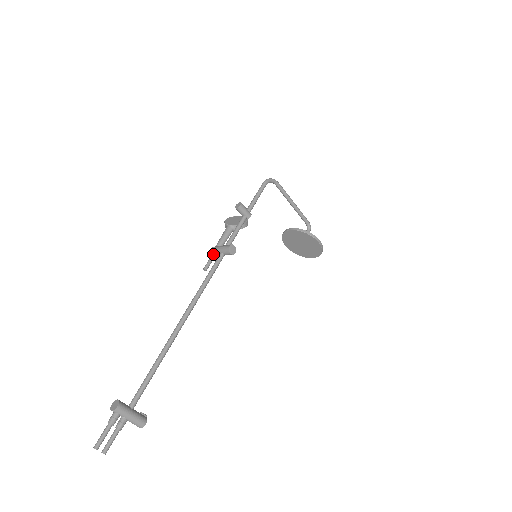
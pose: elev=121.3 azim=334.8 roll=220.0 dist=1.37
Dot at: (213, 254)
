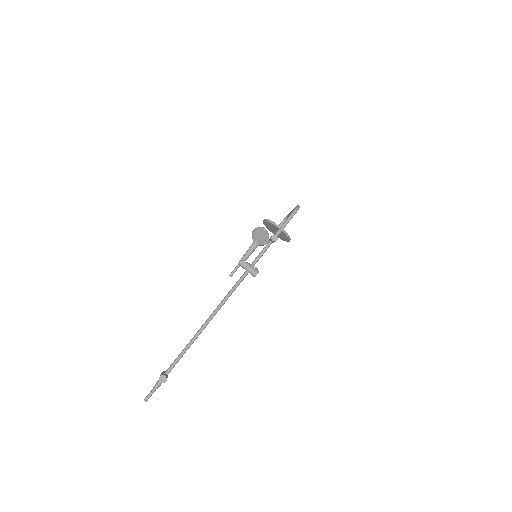
Dot at: occluded
